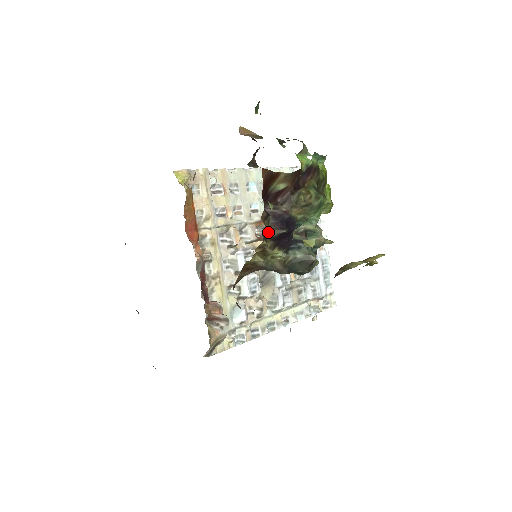
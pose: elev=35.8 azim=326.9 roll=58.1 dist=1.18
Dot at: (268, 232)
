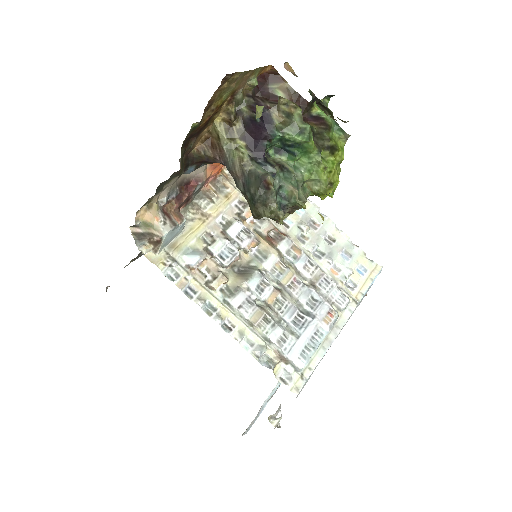
Dot at: (243, 109)
